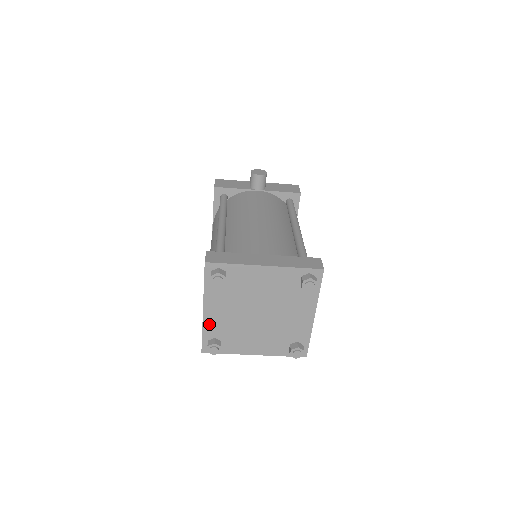
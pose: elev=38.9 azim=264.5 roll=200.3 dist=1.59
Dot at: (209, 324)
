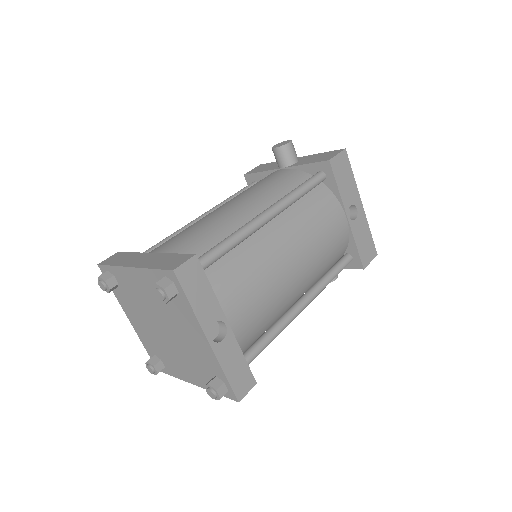
Dot at: (142, 337)
